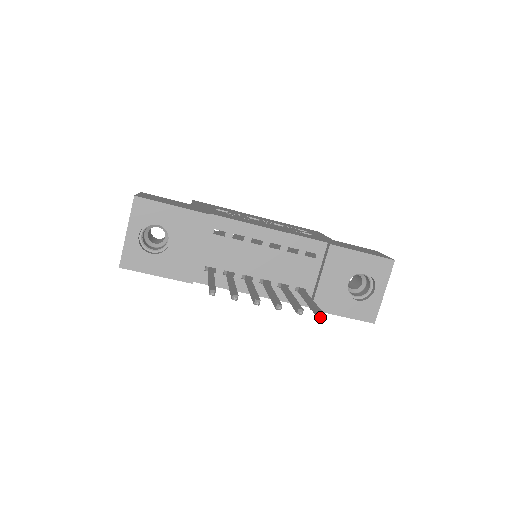
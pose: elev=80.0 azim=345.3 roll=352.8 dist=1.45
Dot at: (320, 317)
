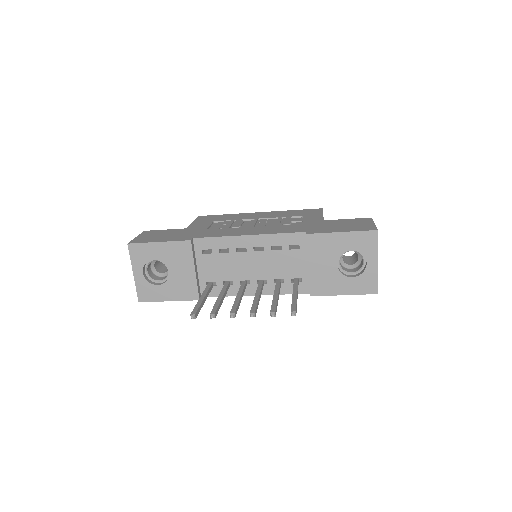
Dot at: (292, 315)
